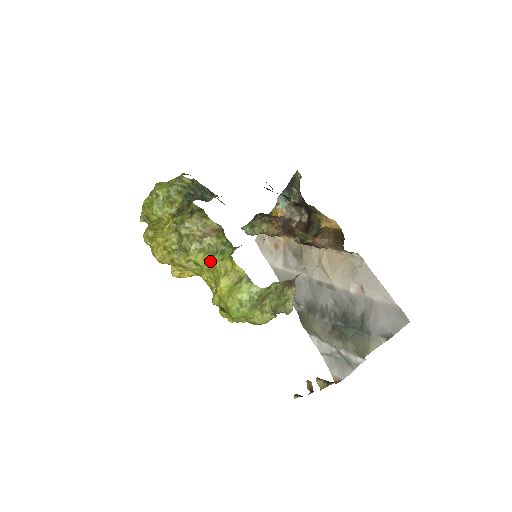
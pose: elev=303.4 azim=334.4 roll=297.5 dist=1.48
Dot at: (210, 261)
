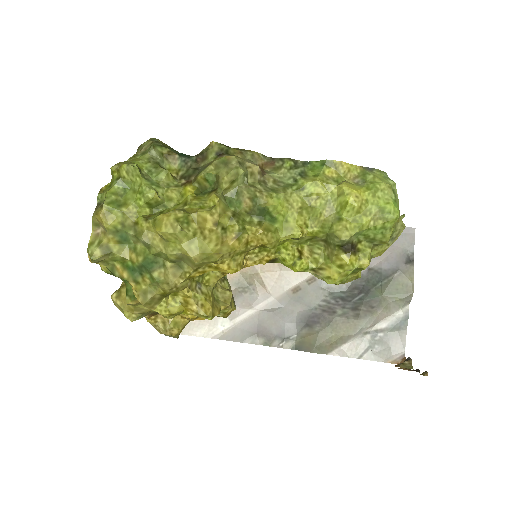
Dot at: (297, 195)
